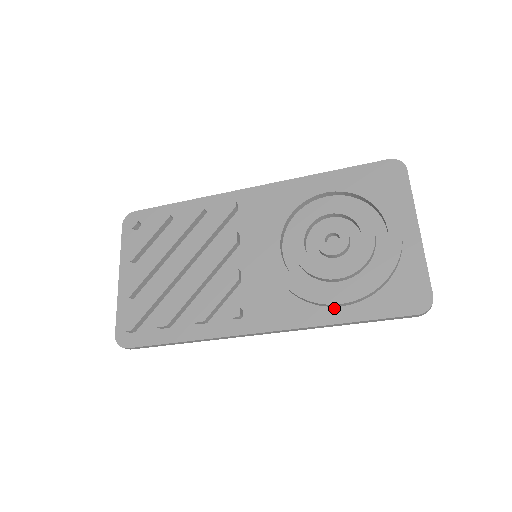
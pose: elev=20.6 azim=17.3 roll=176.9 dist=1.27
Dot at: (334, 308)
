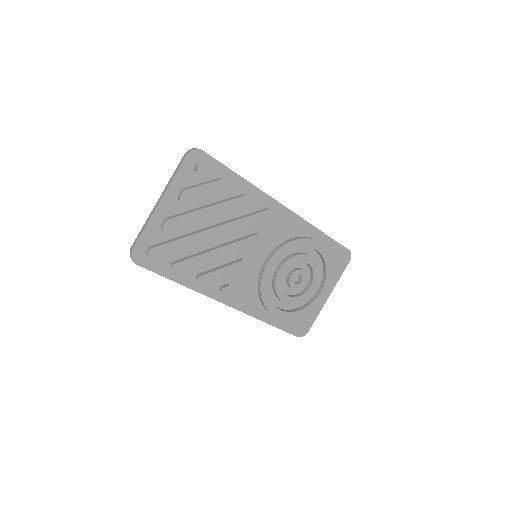
Dot at: (270, 314)
